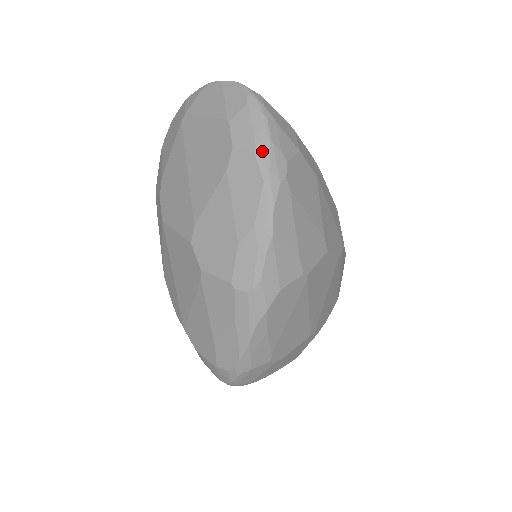
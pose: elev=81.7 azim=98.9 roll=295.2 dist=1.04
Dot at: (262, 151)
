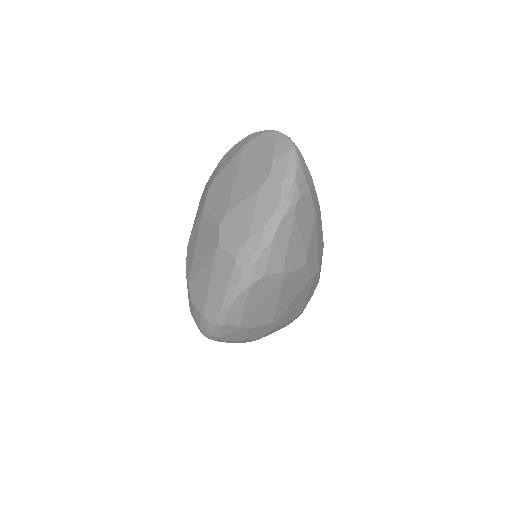
Dot at: (287, 184)
